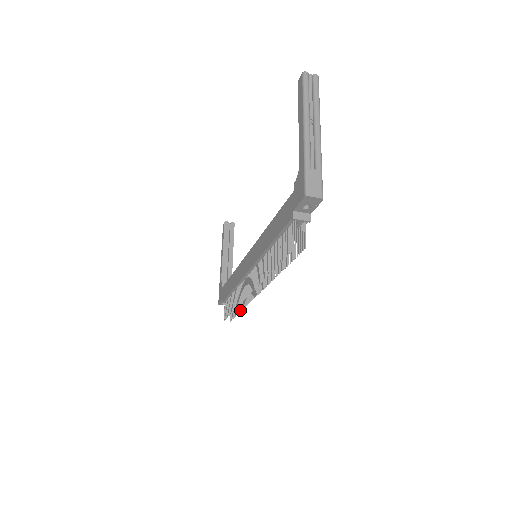
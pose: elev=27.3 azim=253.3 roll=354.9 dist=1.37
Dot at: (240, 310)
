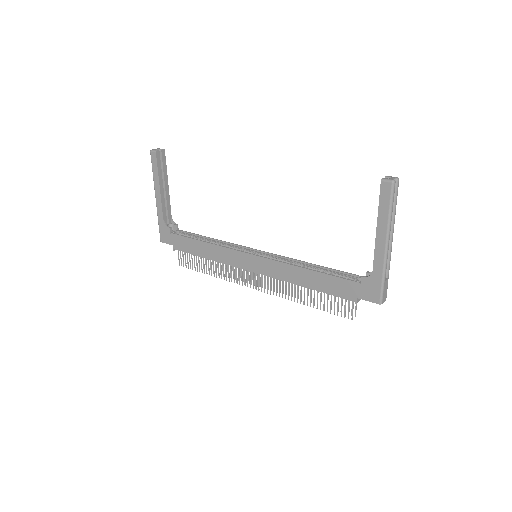
Dot at: occluded
